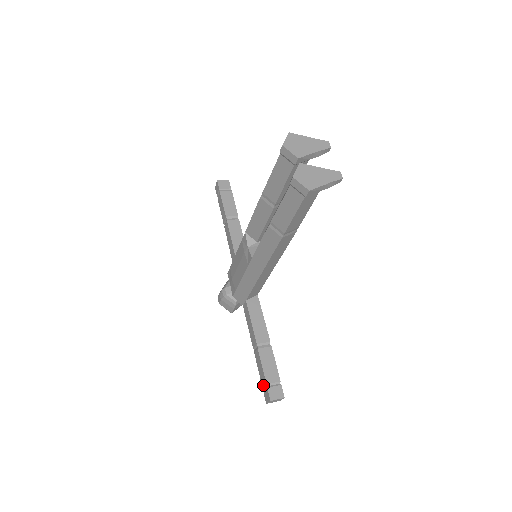
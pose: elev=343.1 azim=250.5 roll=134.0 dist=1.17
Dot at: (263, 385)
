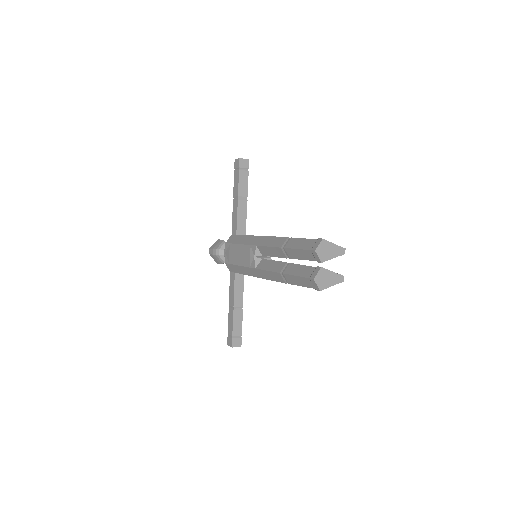
Dot at: (229, 334)
